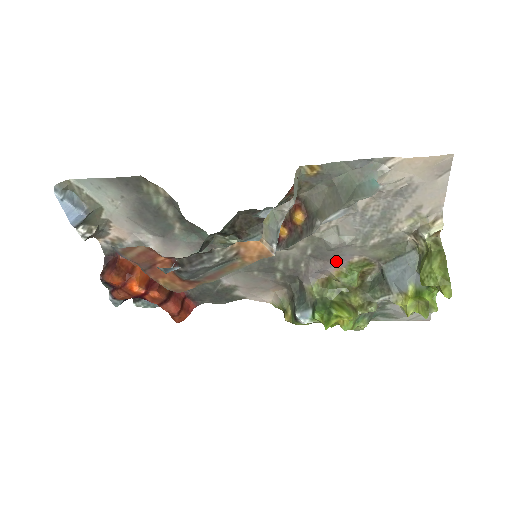
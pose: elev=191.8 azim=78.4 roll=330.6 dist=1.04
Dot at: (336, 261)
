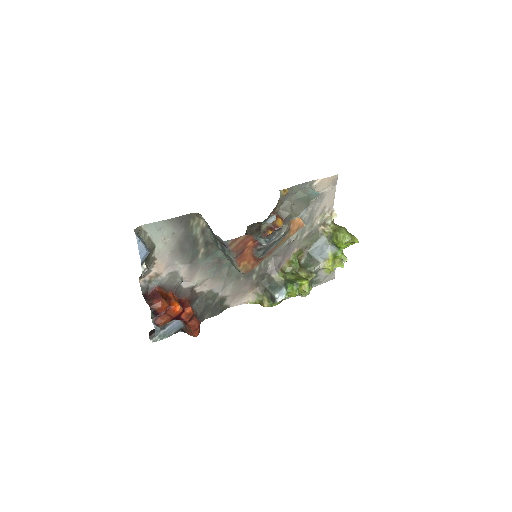
Dot at: (286, 255)
